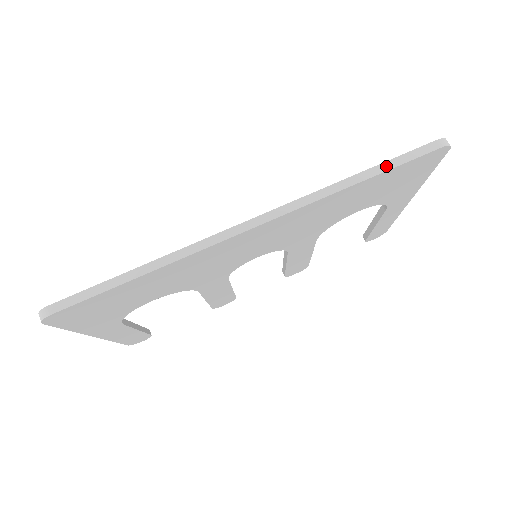
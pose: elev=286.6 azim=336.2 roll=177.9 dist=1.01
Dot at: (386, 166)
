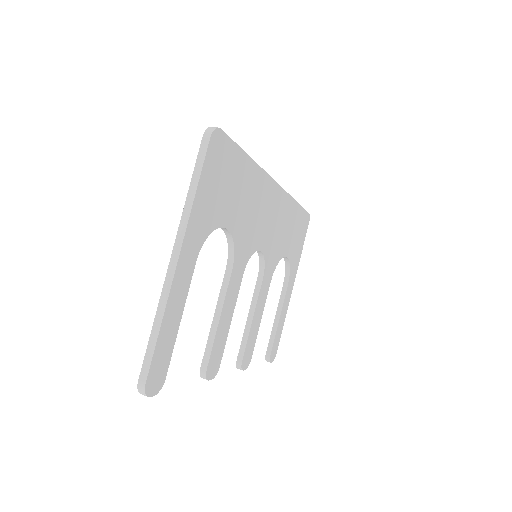
Dot at: occluded
